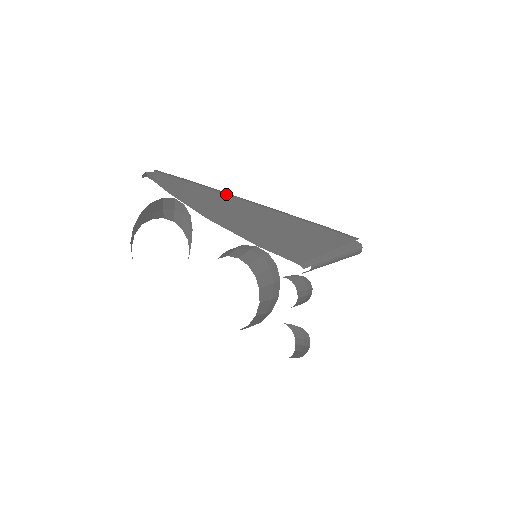
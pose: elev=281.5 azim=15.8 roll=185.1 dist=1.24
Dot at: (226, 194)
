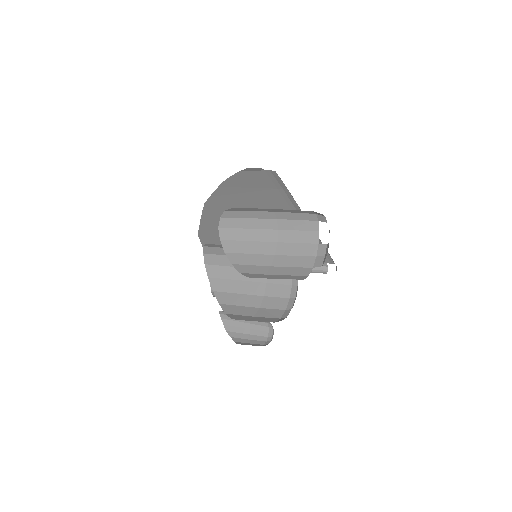
Dot at: (293, 208)
